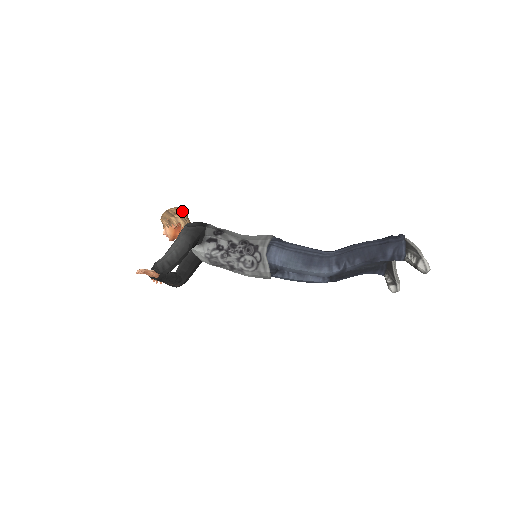
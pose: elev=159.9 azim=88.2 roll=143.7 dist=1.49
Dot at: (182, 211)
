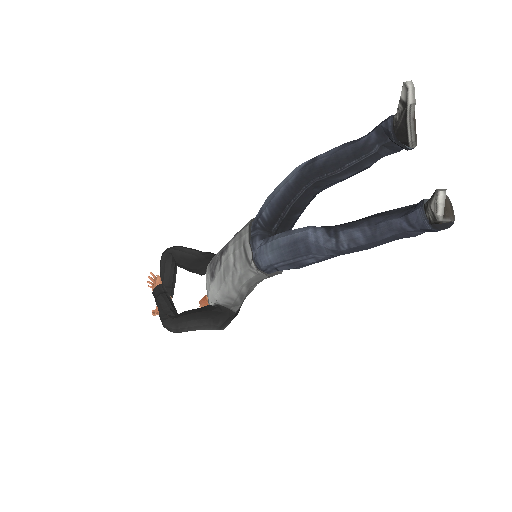
Dot at: occluded
